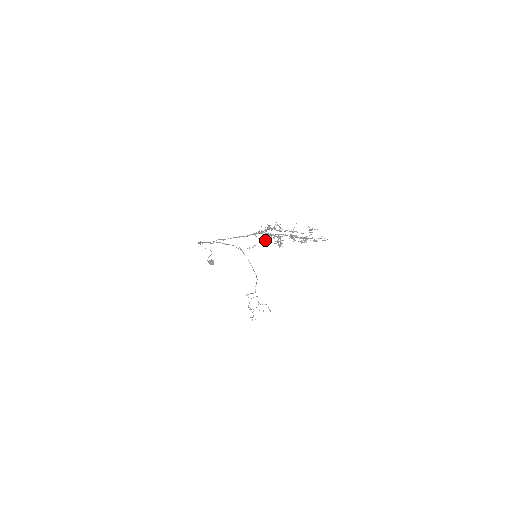
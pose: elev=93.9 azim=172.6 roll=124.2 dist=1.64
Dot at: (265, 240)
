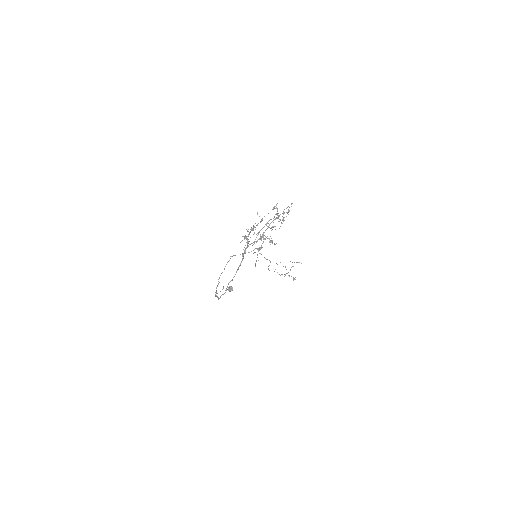
Dot at: (258, 250)
